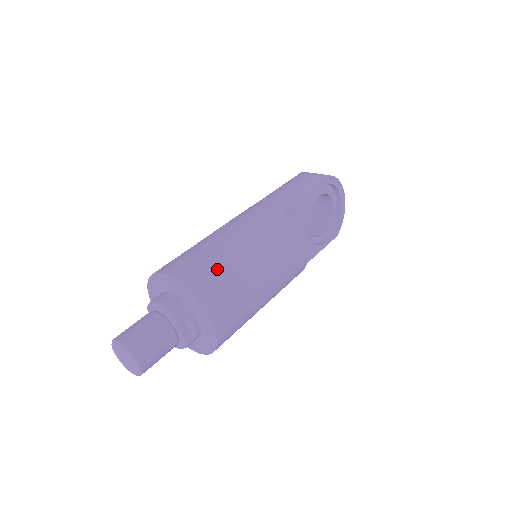
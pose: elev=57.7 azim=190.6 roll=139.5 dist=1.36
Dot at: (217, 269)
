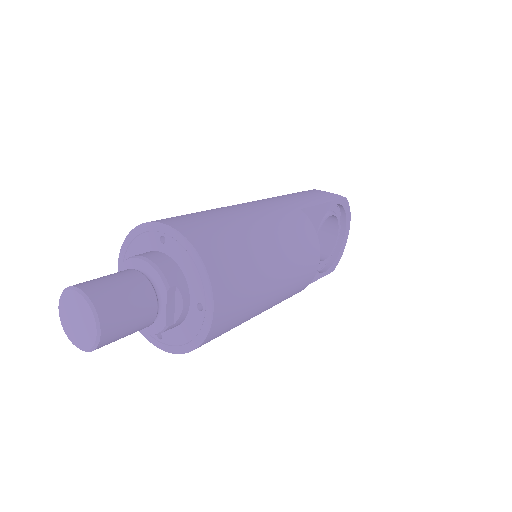
Dot at: (229, 236)
